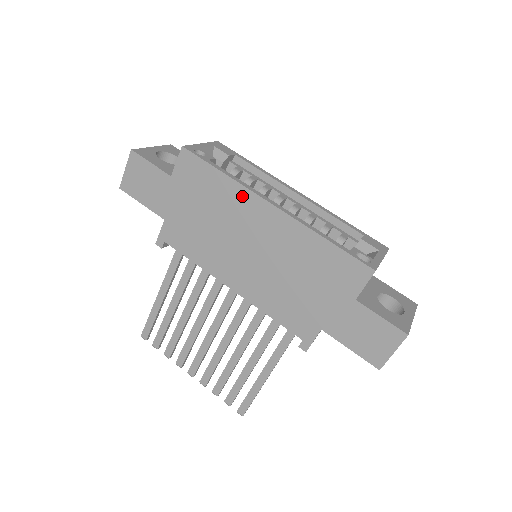
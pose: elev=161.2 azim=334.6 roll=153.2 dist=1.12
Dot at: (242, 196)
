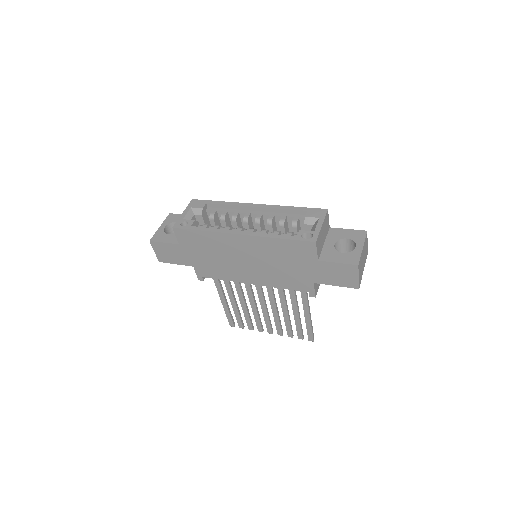
Dot at: (221, 237)
